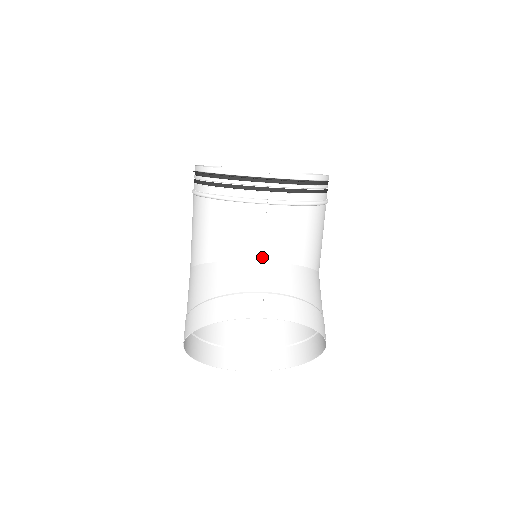
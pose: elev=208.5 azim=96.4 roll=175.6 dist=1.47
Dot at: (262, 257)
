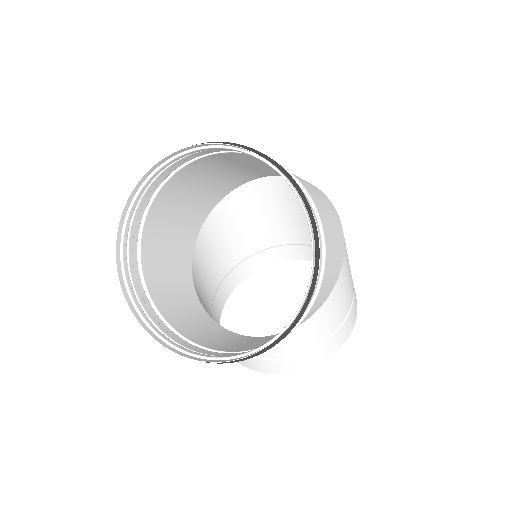
Dot at: (252, 338)
